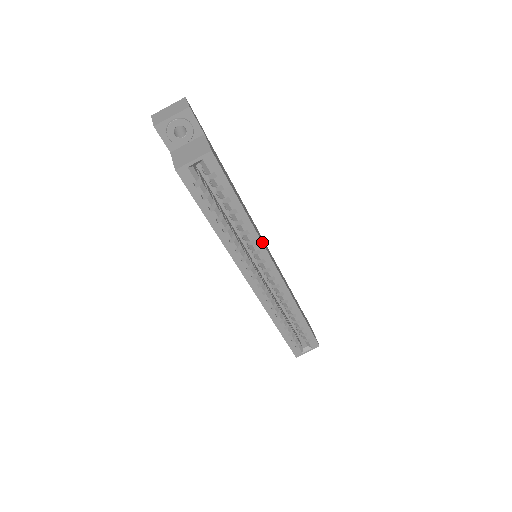
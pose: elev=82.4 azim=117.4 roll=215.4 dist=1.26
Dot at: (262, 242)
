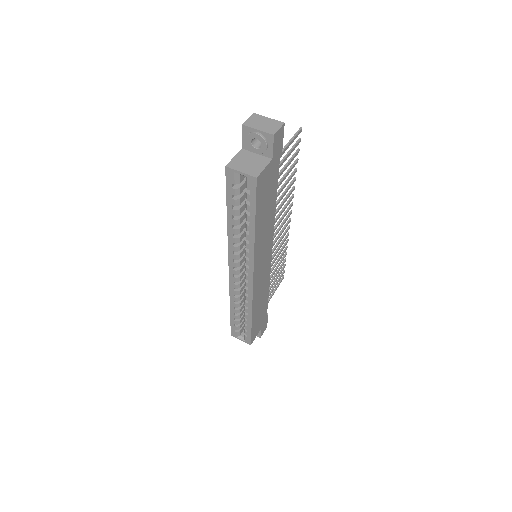
Dot at: (254, 256)
